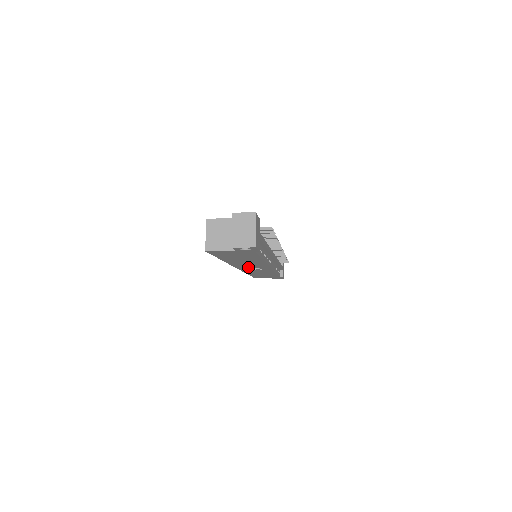
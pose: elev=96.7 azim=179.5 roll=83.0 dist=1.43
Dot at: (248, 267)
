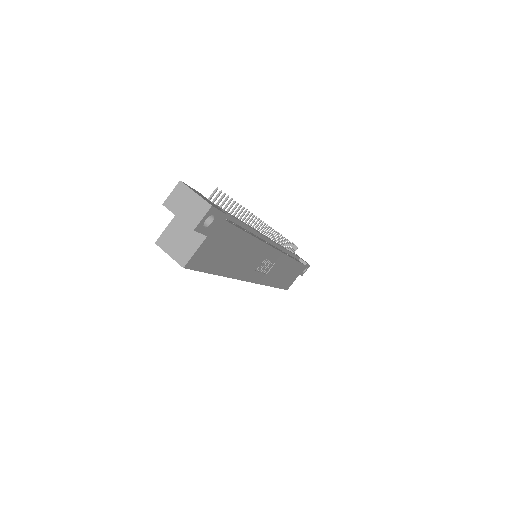
Dot at: (259, 270)
